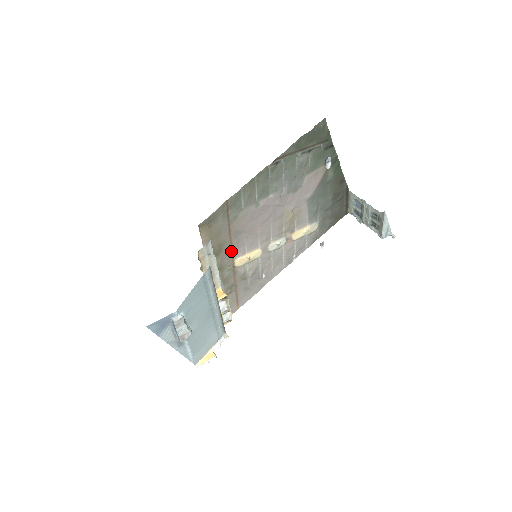
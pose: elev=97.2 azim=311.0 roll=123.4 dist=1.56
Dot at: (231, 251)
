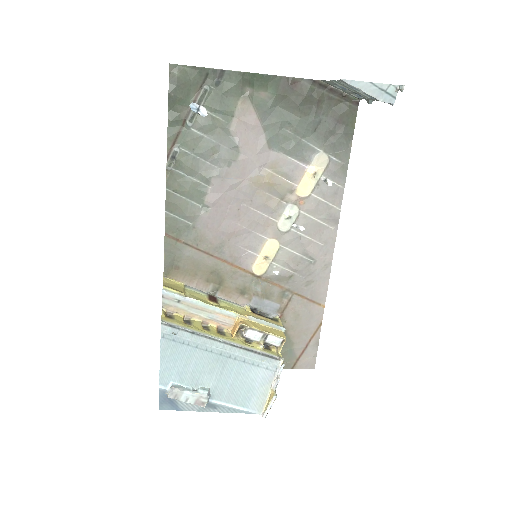
Dot at: (235, 267)
